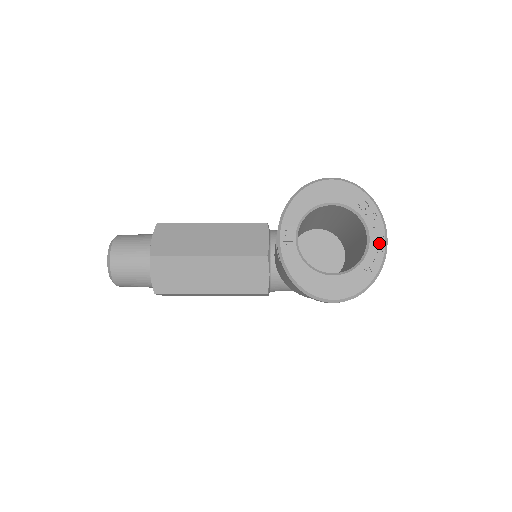
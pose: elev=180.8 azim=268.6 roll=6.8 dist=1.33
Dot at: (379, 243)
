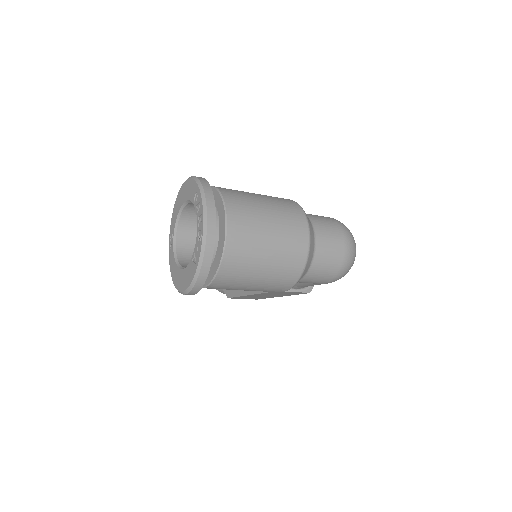
Dot at: (202, 230)
